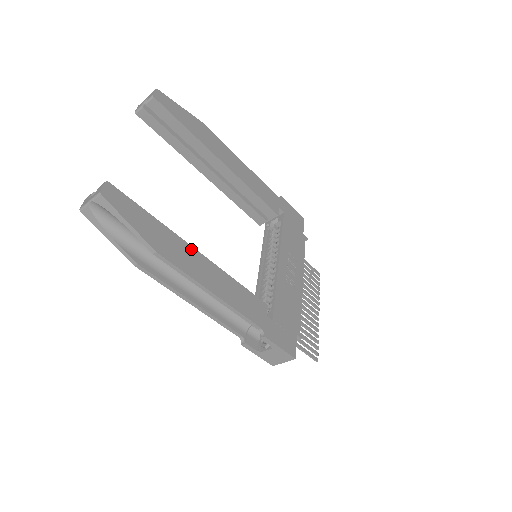
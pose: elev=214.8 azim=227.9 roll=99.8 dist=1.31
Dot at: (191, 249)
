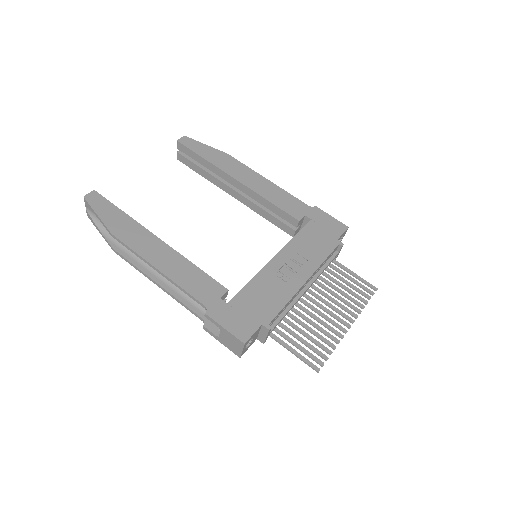
Dot at: (151, 236)
